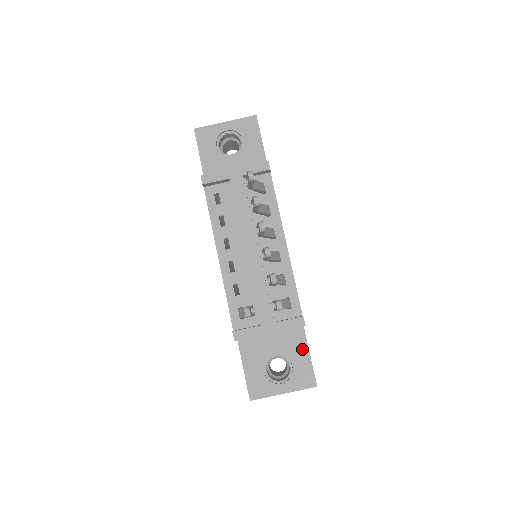
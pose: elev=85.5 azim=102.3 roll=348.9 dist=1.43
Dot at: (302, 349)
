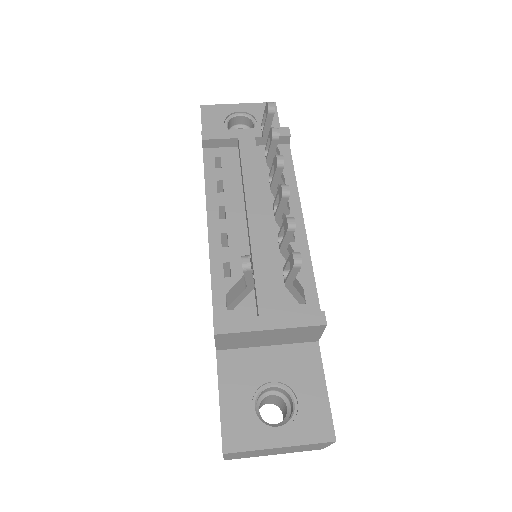
Dot at: (315, 377)
